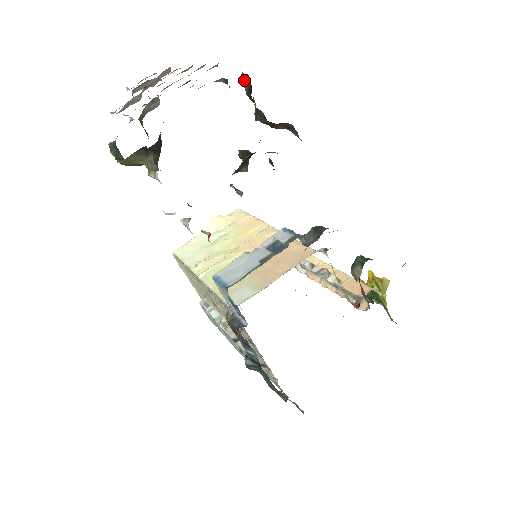
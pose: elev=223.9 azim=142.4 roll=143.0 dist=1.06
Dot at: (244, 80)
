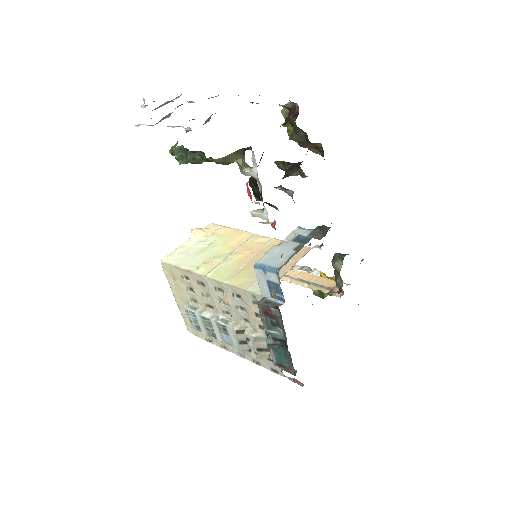
Dot at: occluded
